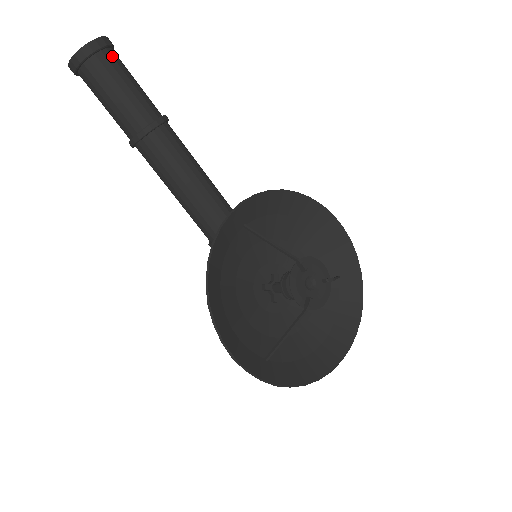
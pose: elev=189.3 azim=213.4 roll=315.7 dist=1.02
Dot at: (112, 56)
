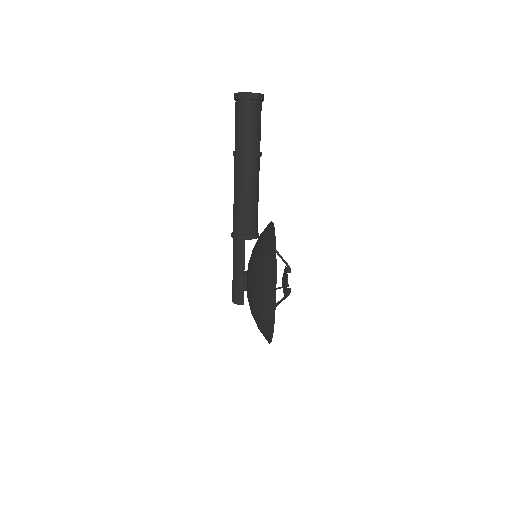
Dot at: occluded
